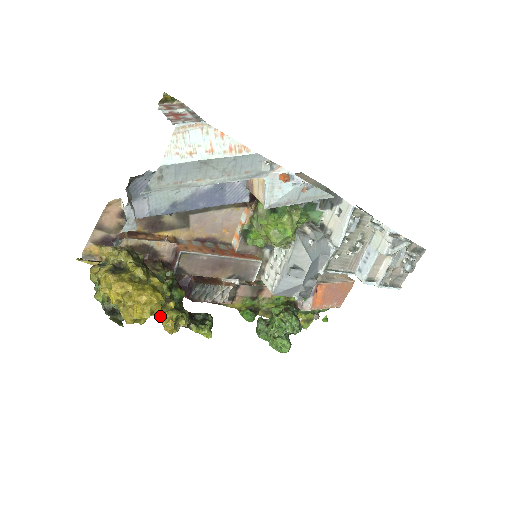
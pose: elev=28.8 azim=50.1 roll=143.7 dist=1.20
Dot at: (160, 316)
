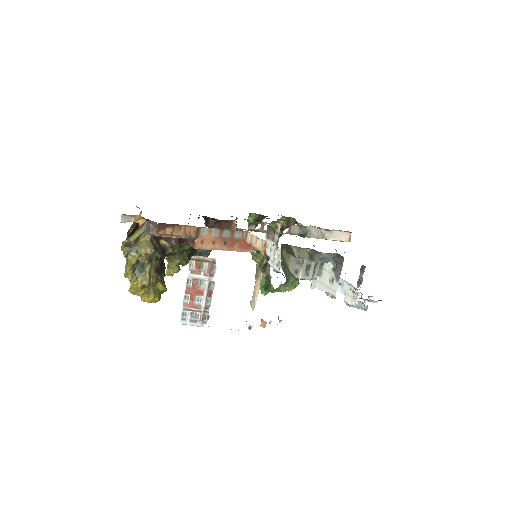
Dot at: (168, 261)
